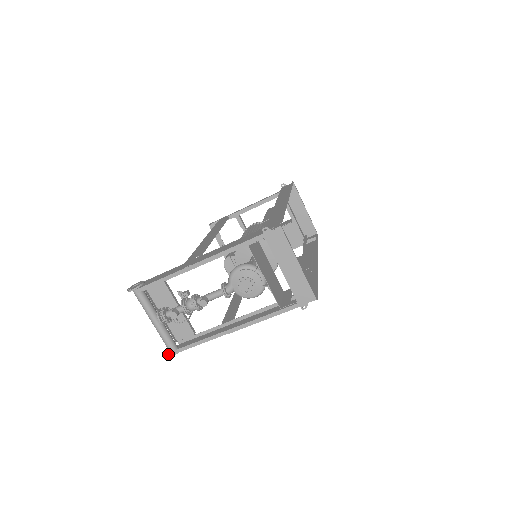
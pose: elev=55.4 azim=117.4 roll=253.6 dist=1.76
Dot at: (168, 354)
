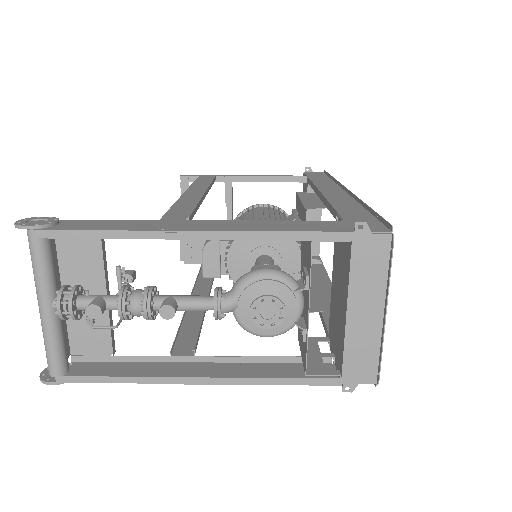
Dot at: (44, 376)
